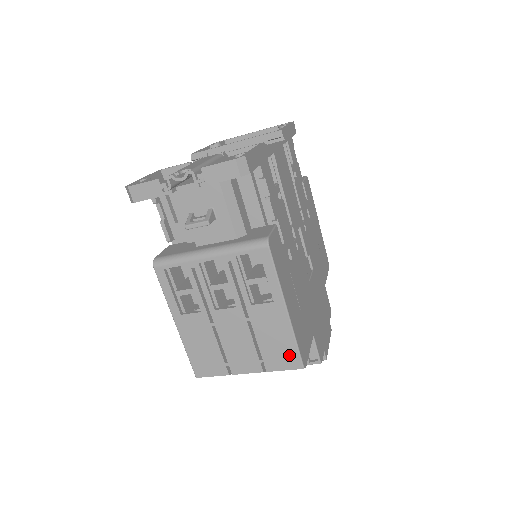
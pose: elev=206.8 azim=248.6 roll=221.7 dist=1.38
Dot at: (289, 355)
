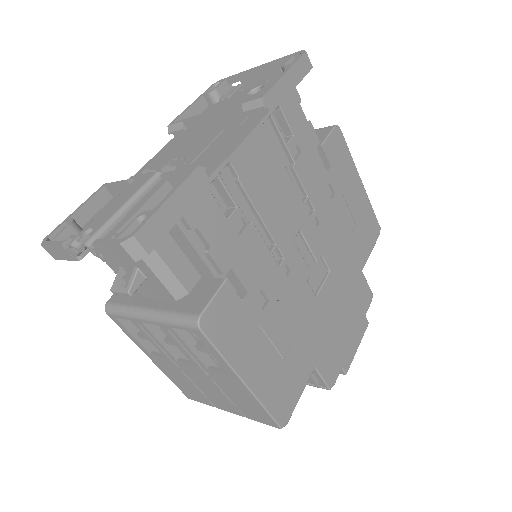
Dot at: (262, 415)
